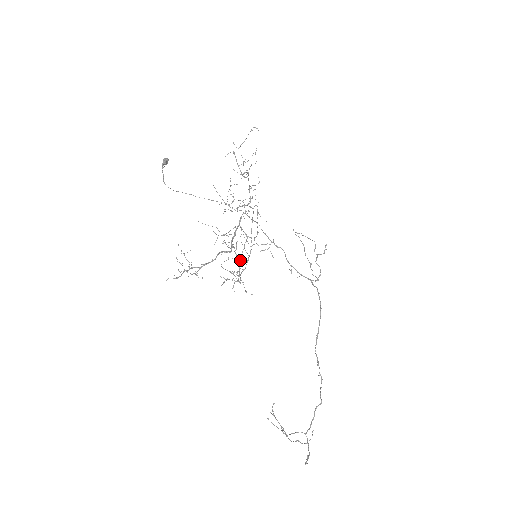
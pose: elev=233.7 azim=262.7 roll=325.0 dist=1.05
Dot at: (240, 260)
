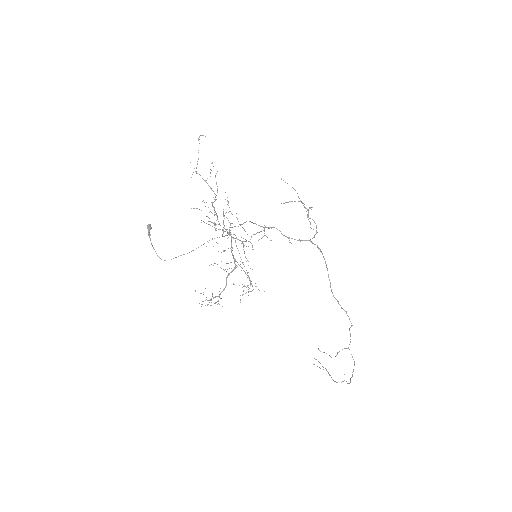
Dot at: occluded
